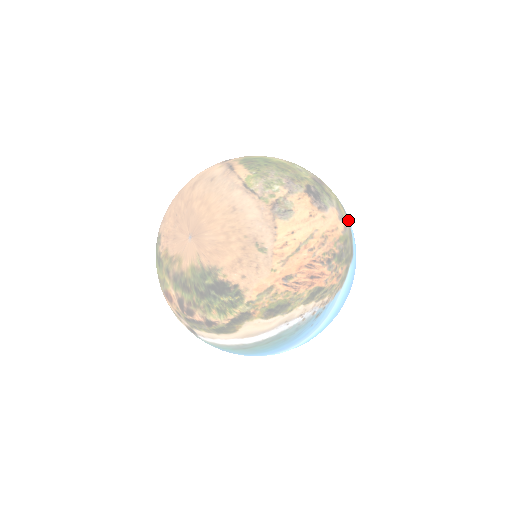
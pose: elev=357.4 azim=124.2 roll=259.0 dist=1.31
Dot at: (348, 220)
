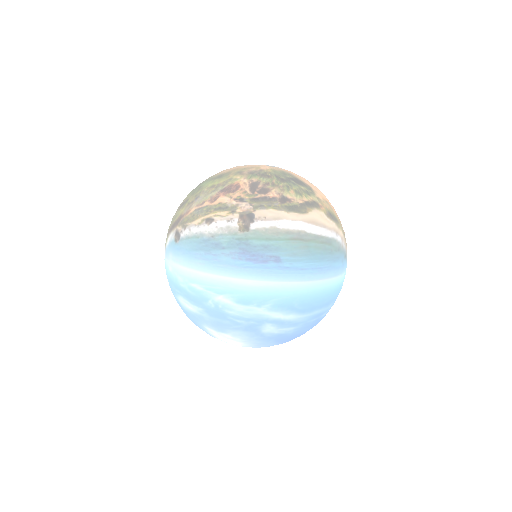
Dot at: occluded
